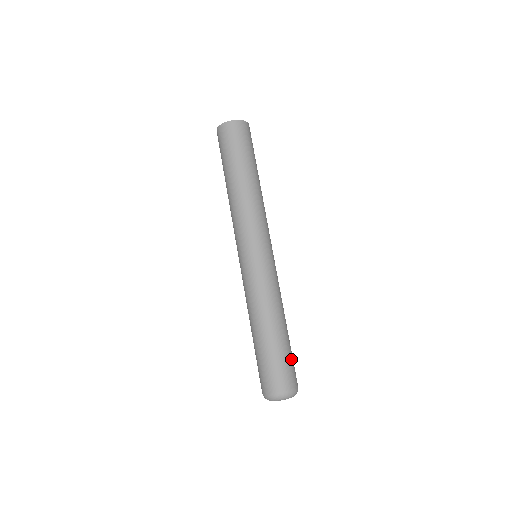
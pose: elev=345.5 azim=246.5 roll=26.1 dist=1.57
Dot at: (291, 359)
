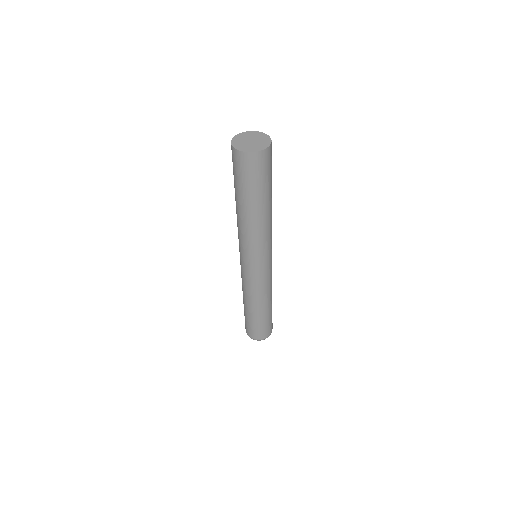
Dot at: (270, 322)
